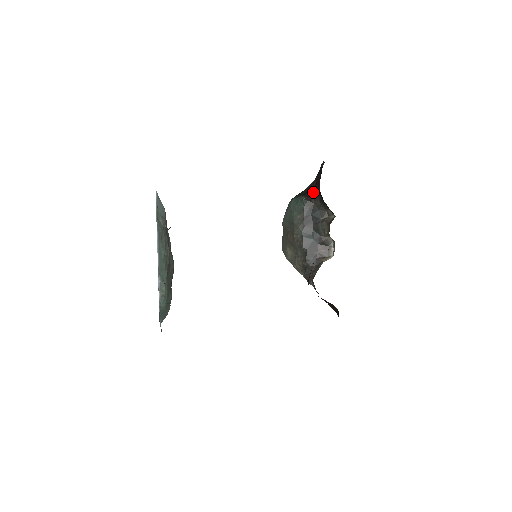
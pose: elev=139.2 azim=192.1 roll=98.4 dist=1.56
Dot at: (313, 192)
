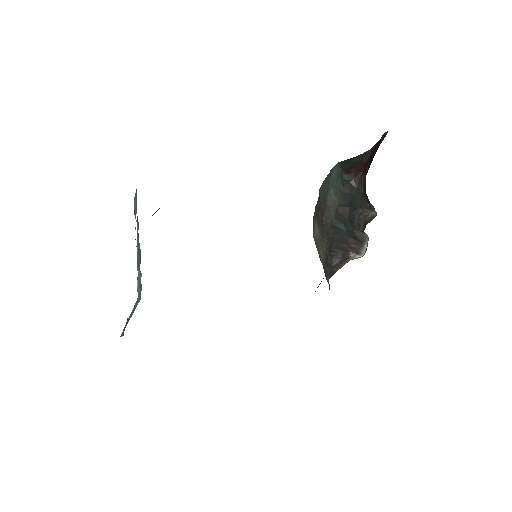
Dot at: (361, 171)
